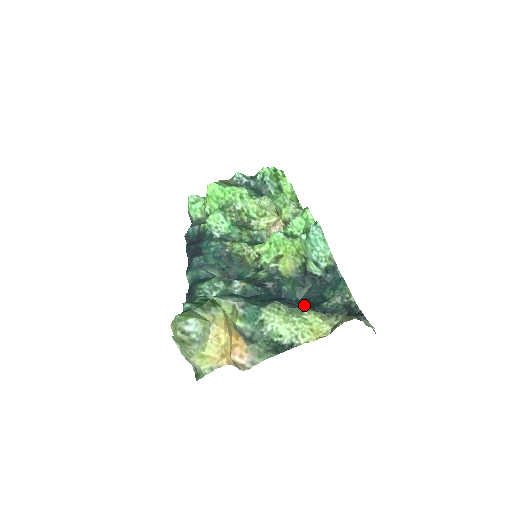
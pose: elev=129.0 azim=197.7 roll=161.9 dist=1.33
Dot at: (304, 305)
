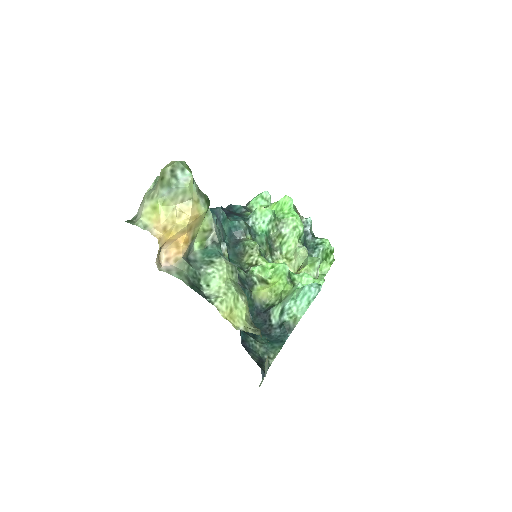
Dot at: occluded
